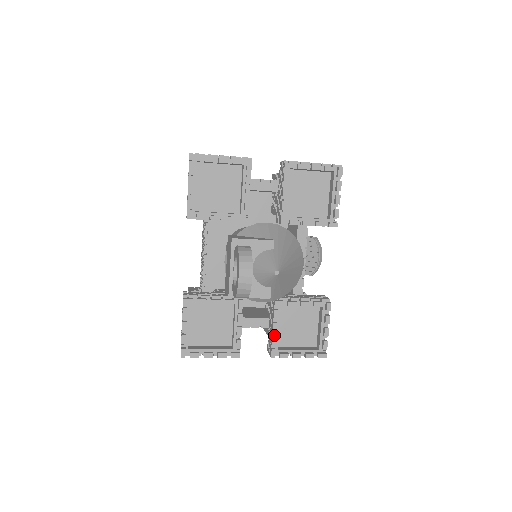
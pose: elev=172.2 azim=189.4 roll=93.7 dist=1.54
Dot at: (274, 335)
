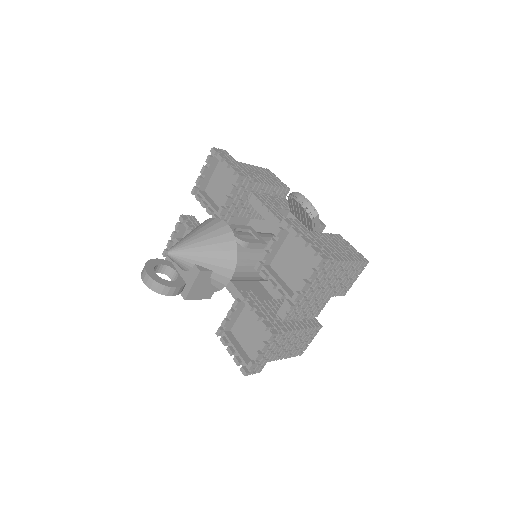
Dot at: (278, 291)
